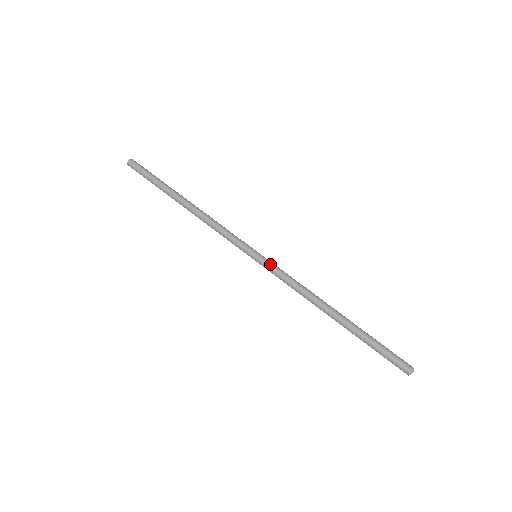
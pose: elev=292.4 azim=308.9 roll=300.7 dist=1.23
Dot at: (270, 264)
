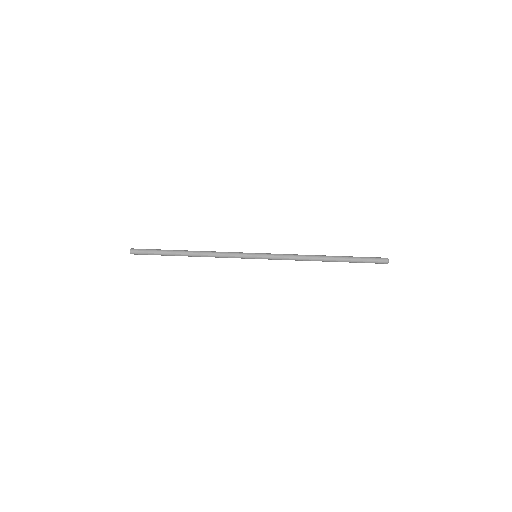
Dot at: (268, 255)
